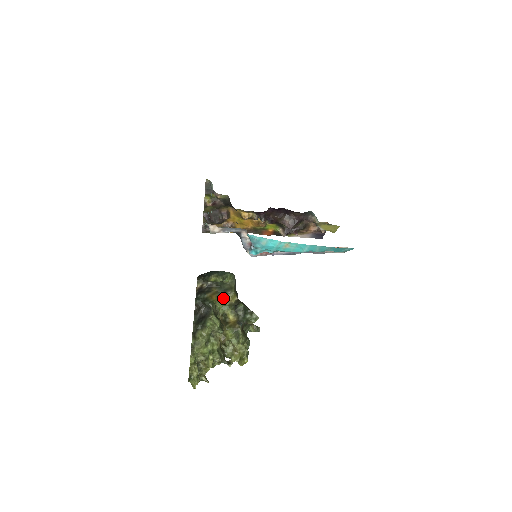
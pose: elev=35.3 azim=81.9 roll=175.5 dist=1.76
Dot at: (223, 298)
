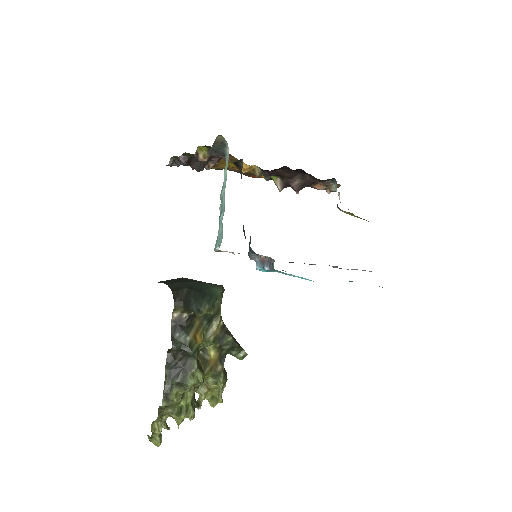
Dot at: (208, 332)
